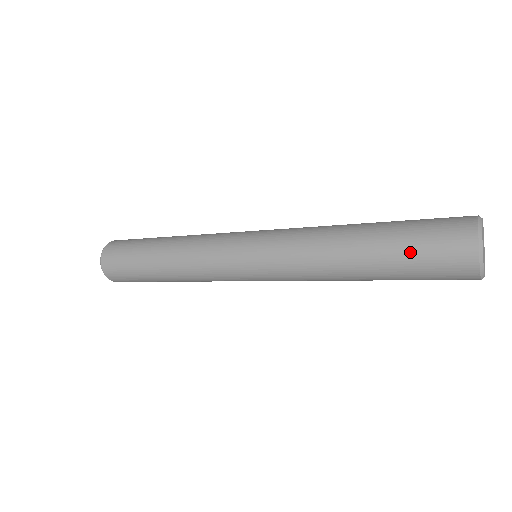
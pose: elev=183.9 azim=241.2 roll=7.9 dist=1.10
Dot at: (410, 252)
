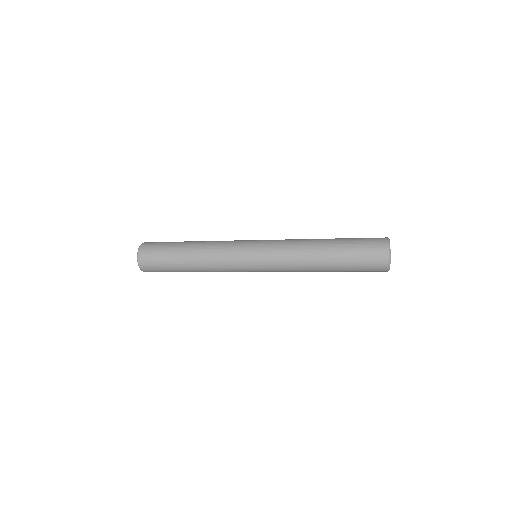
Dot at: (354, 269)
